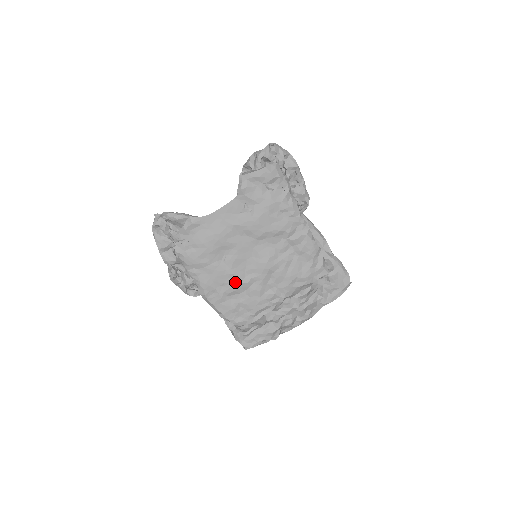
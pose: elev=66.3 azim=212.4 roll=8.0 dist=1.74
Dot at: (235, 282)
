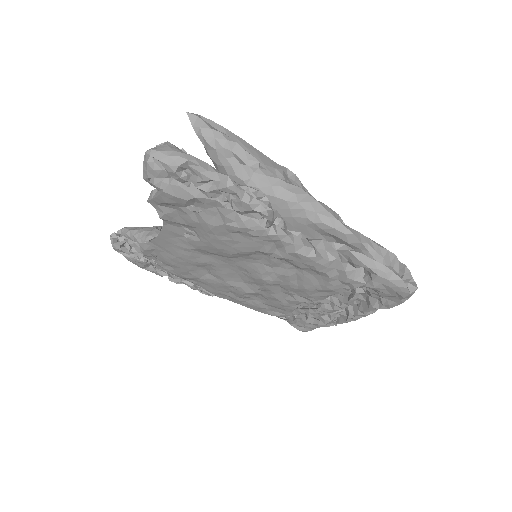
Dot at: (240, 291)
